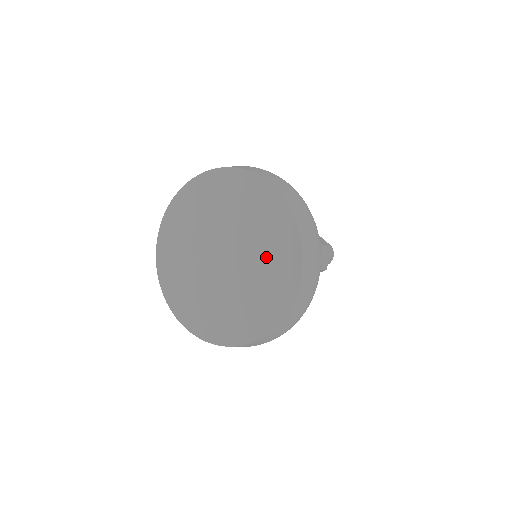
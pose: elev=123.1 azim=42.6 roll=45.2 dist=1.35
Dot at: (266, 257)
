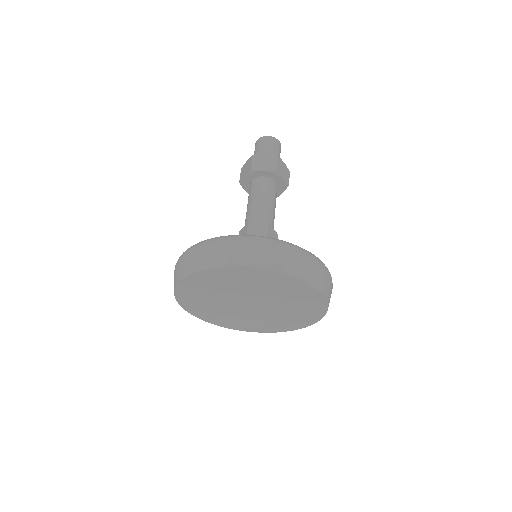
Dot at: (286, 295)
